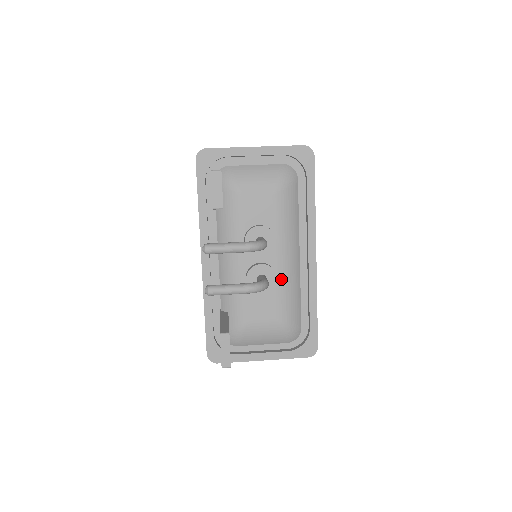
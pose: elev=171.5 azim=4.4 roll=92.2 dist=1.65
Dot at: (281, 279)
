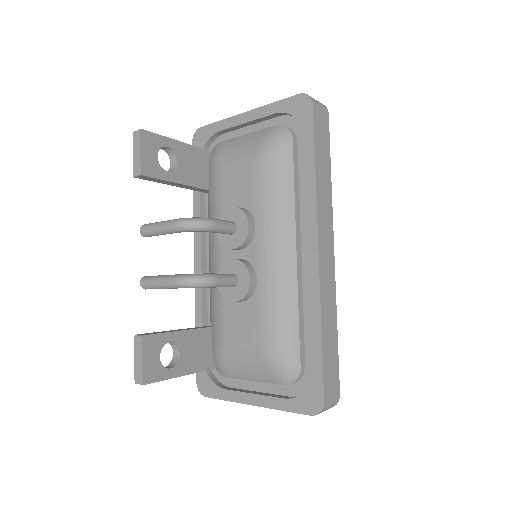
Dot at: (263, 283)
